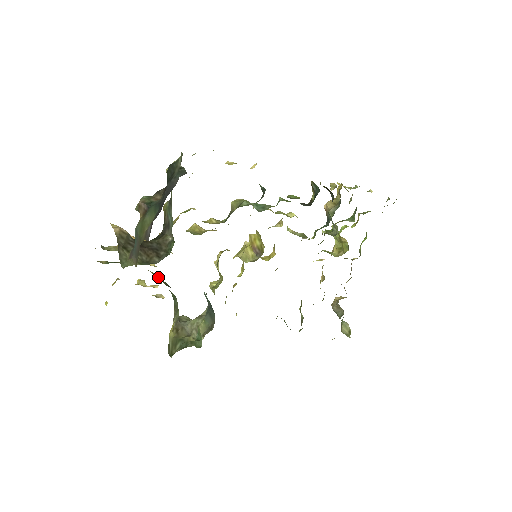
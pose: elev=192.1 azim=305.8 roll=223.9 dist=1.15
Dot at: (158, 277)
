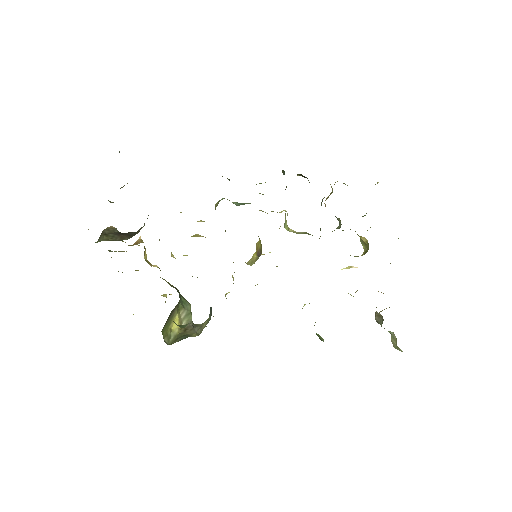
Dot at: (168, 282)
